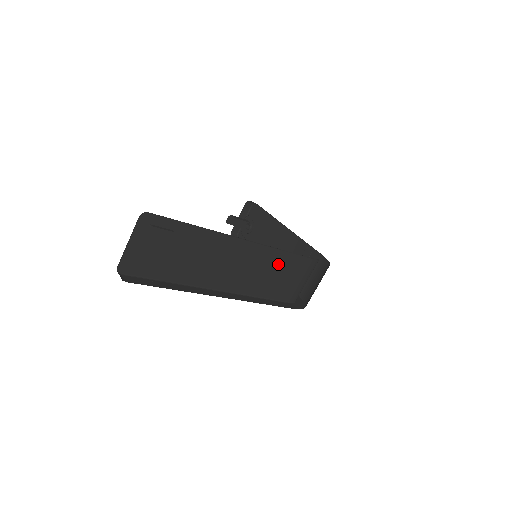
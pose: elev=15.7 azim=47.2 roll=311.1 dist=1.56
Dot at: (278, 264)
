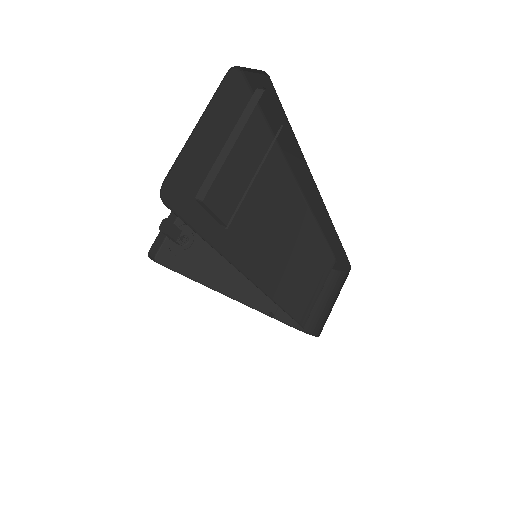
Dot at: (313, 258)
